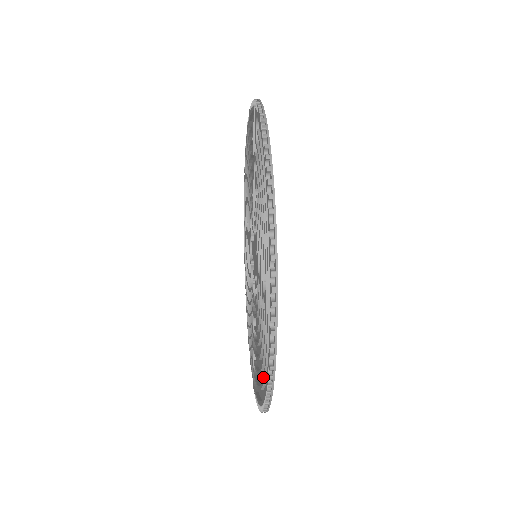
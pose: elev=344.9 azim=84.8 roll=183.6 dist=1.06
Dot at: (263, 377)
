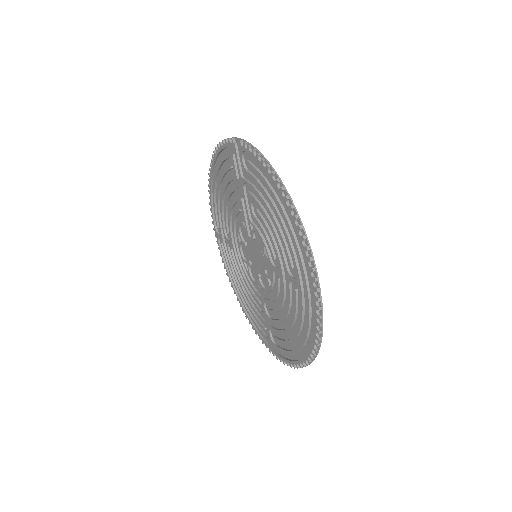
Dot at: (304, 338)
